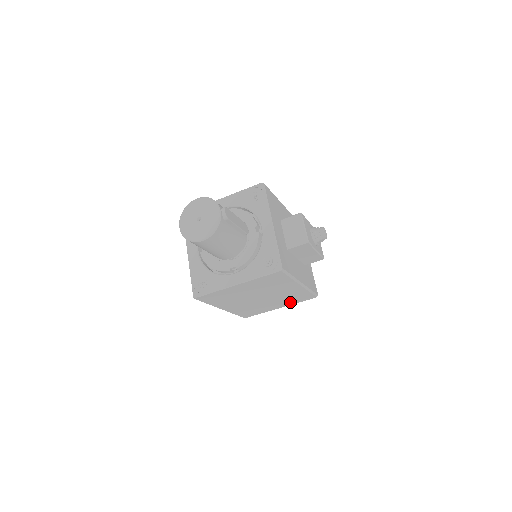
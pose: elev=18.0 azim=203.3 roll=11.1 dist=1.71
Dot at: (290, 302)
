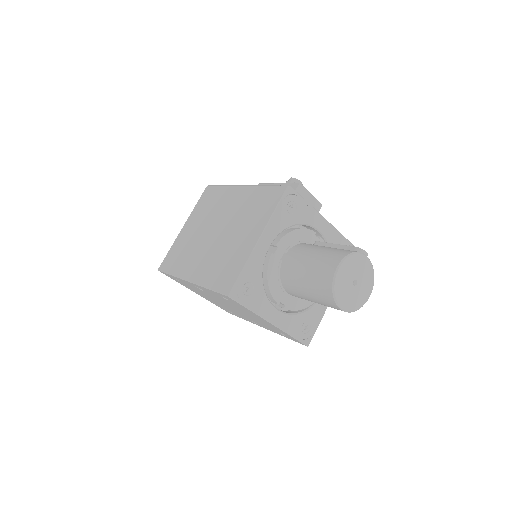
Dot at: occluded
